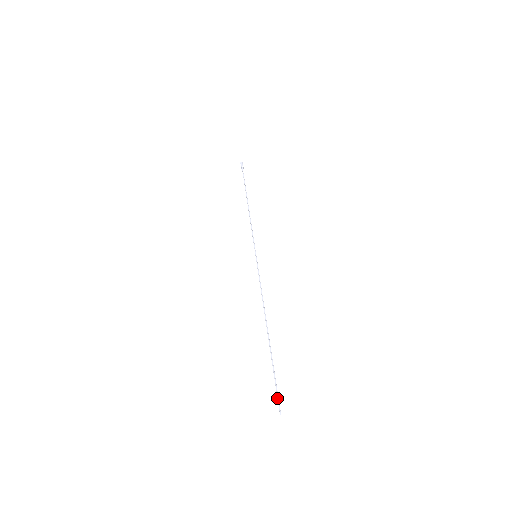
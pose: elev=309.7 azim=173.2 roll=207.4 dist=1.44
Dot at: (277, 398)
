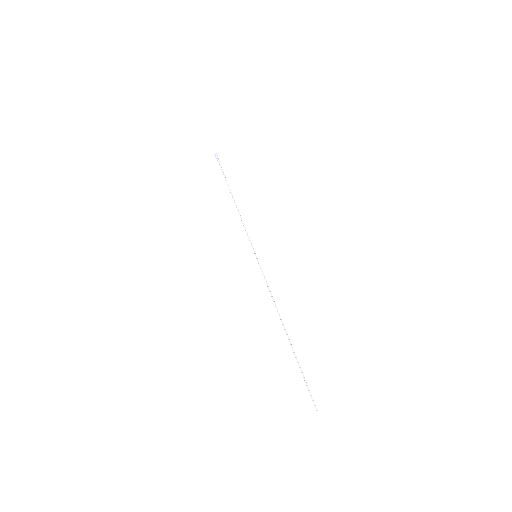
Dot at: occluded
